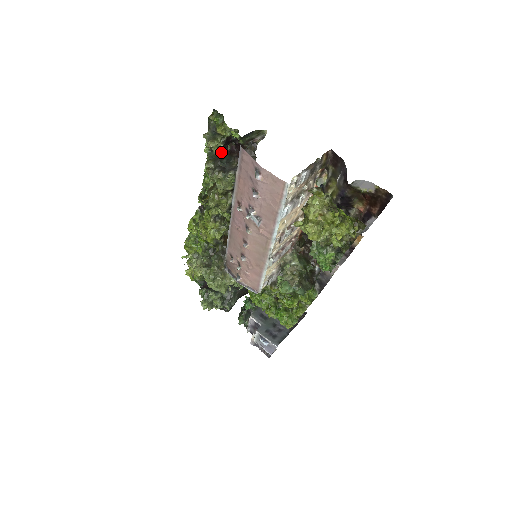
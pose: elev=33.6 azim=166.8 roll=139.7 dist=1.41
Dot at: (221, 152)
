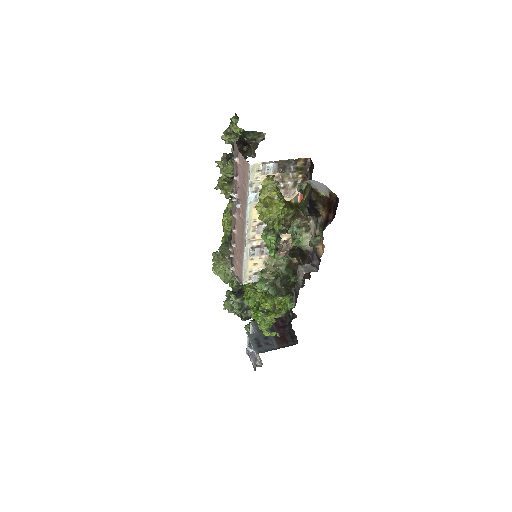
Dot at: occluded
